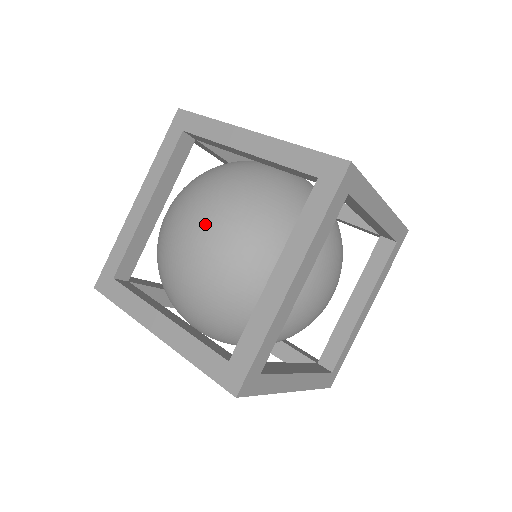
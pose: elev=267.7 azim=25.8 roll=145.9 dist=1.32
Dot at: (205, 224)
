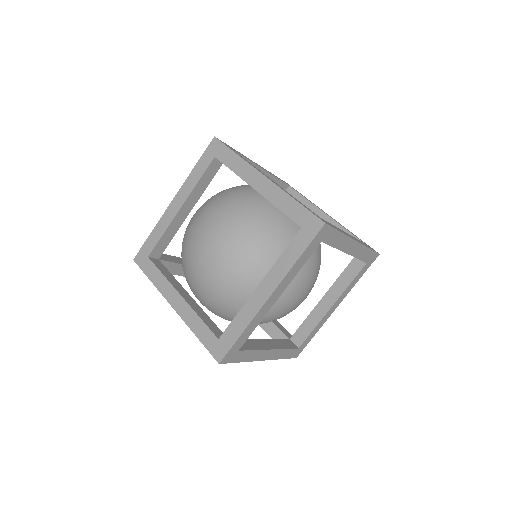
Dot at: (218, 240)
